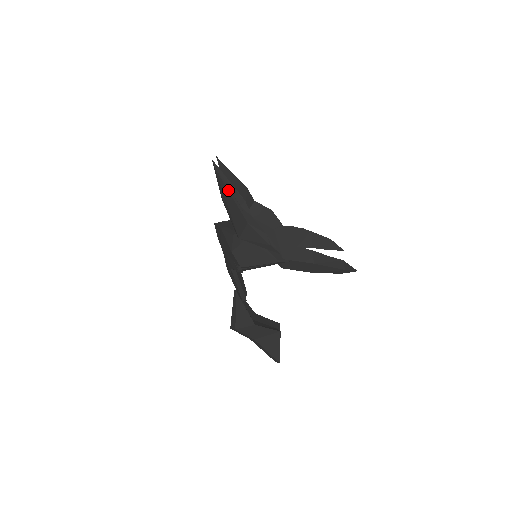
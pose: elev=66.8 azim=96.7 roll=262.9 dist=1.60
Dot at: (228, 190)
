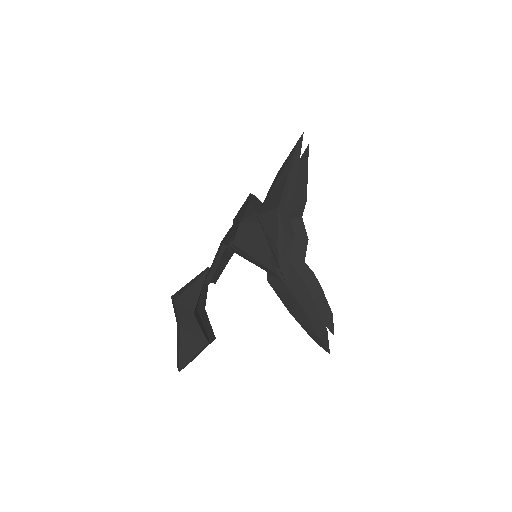
Dot at: (291, 167)
